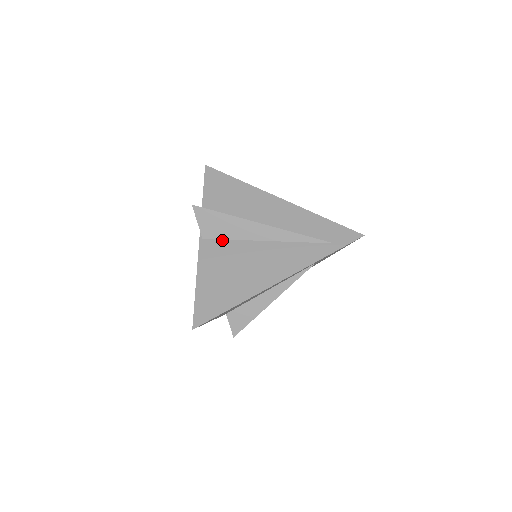
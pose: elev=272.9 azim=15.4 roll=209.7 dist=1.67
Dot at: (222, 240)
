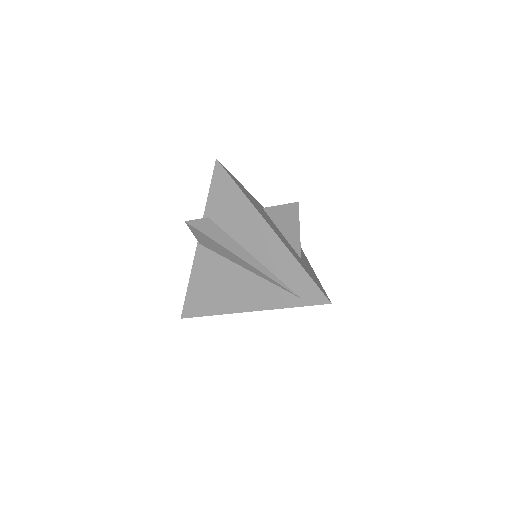
Dot at: (213, 252)
